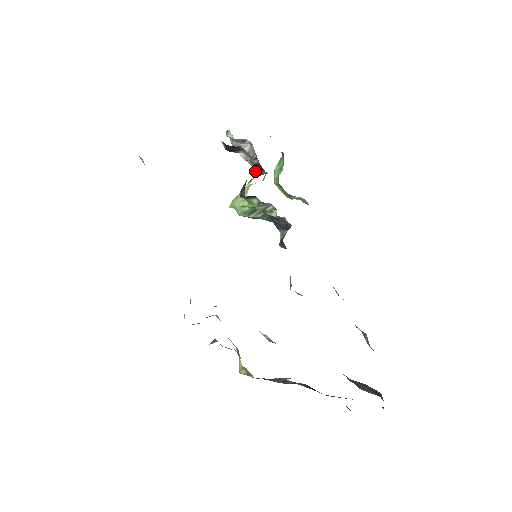
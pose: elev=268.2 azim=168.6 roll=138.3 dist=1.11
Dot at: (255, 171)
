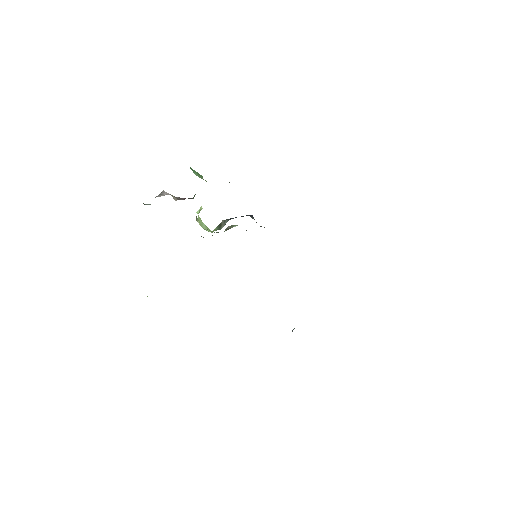
Dot at: occluded
